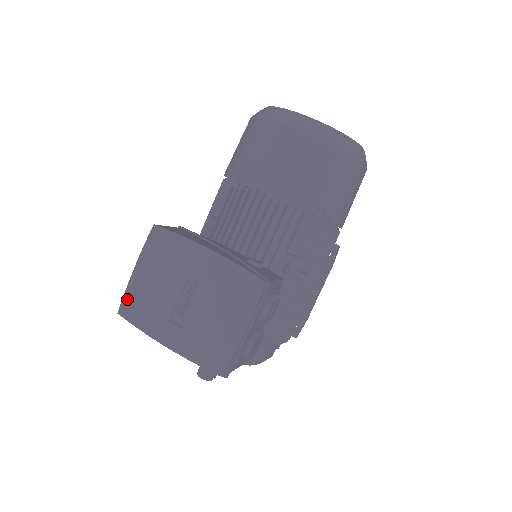
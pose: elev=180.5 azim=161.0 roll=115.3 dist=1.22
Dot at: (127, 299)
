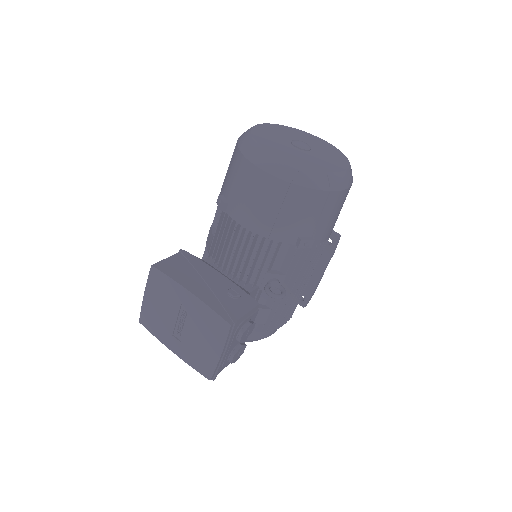
Dot at: (143, 314)
